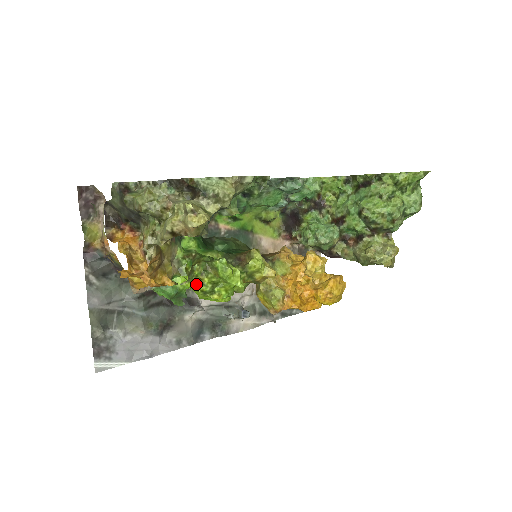
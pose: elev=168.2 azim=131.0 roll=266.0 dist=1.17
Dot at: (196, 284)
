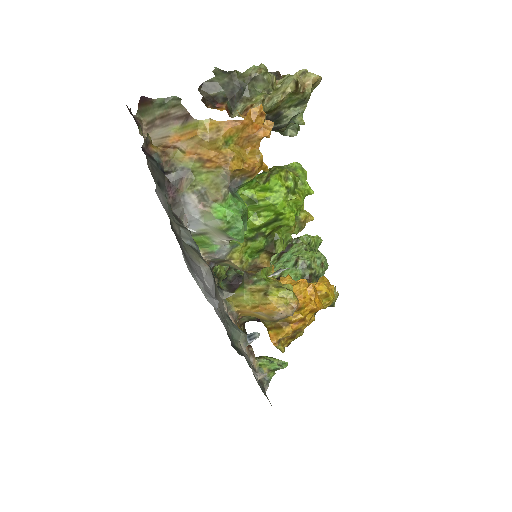
Dot at: (282, 179)
